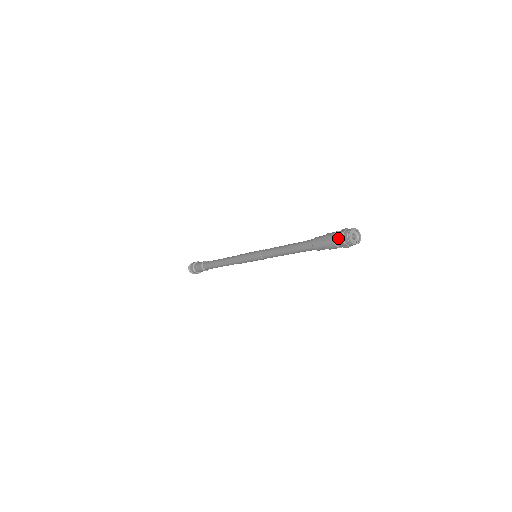
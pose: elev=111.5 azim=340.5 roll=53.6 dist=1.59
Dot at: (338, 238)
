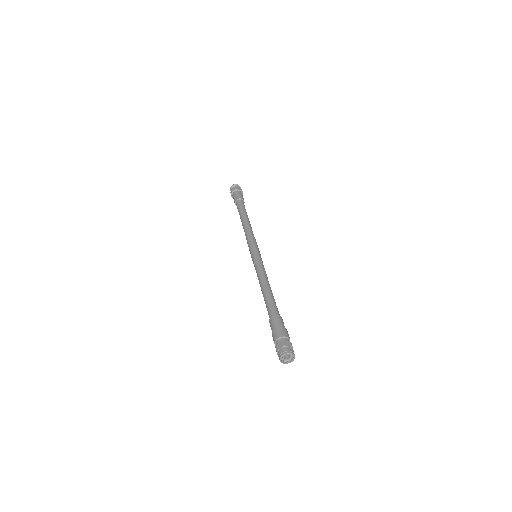
Dot at: (276, 350)
